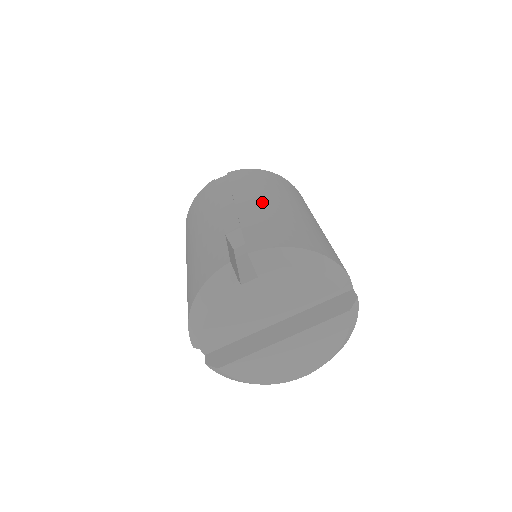
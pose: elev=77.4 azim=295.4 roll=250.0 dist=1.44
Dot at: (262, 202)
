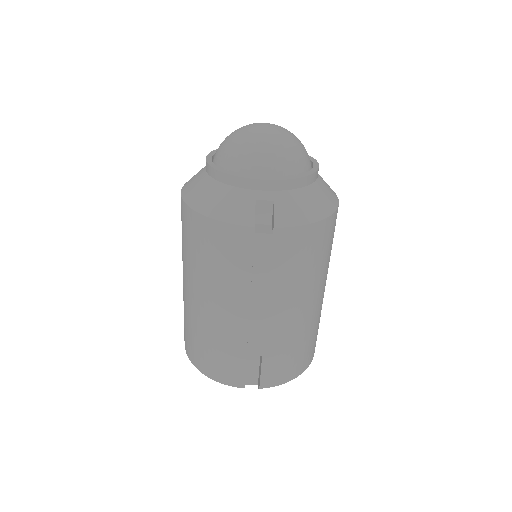
Dot at: (291, 317)
